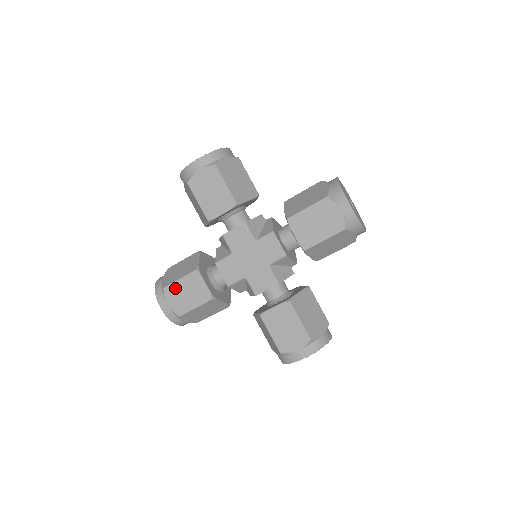
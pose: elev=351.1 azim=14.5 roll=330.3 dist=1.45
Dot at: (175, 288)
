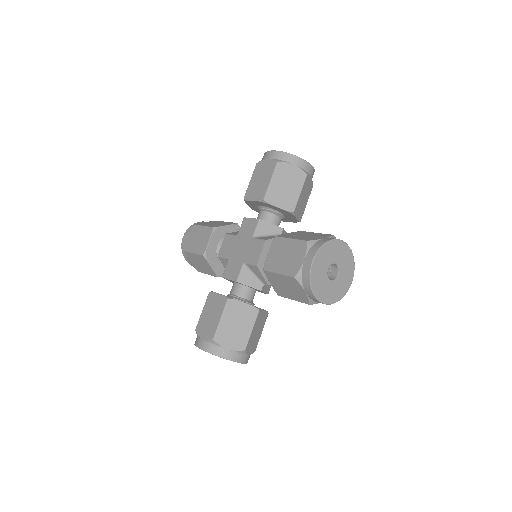
Dot at: (197, 230)
